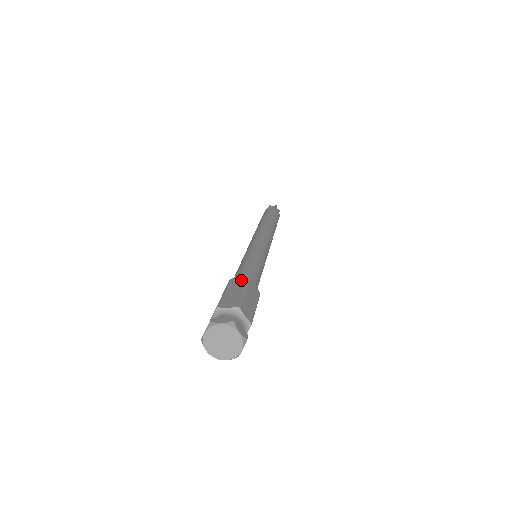
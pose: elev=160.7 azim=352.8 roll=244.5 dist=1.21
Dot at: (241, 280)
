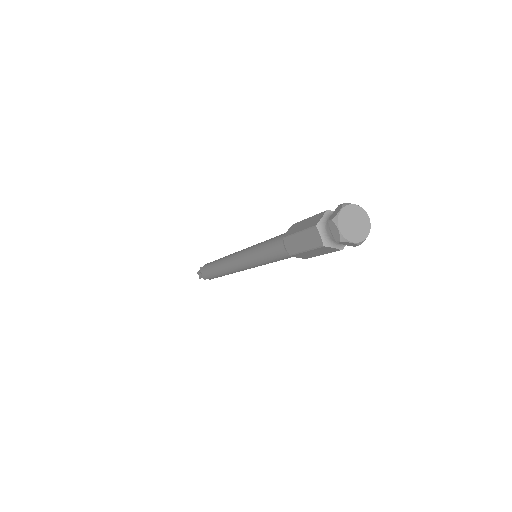
Dot at: (291, 228)
